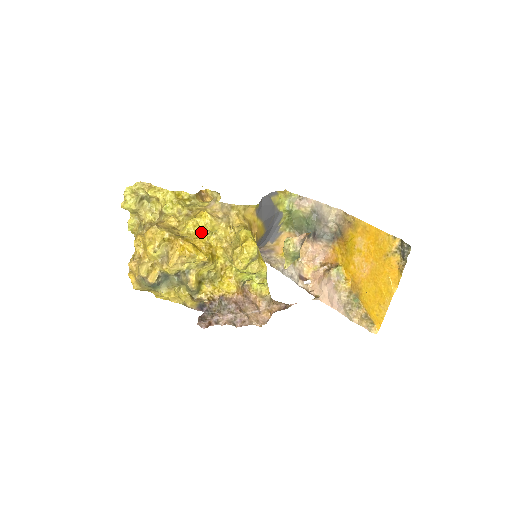
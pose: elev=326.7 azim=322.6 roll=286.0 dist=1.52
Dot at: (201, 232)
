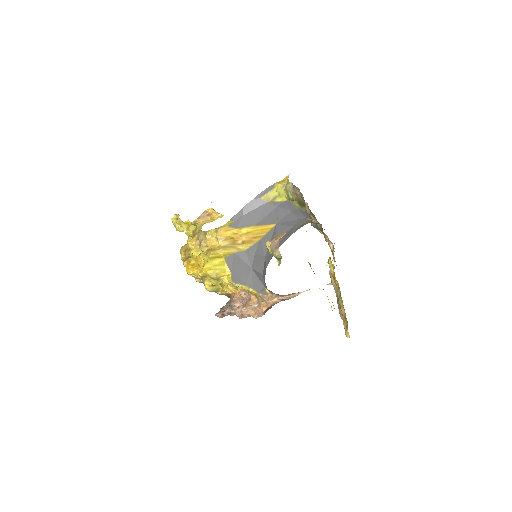
Dot at: occluded
